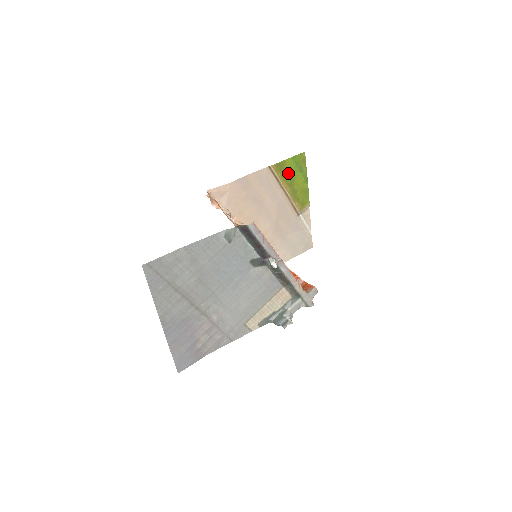
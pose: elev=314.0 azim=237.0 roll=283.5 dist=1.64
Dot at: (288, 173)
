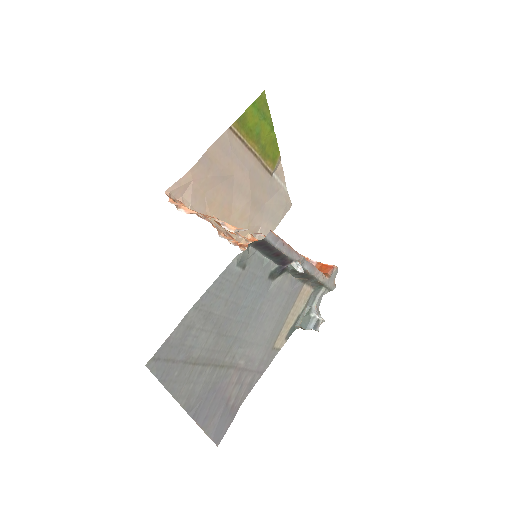
Dot at: (252, 127)
